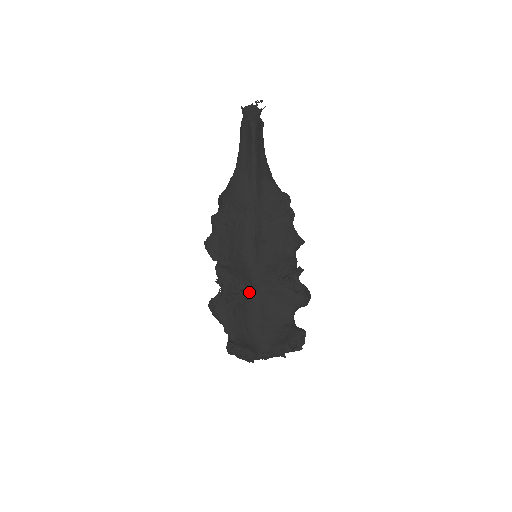
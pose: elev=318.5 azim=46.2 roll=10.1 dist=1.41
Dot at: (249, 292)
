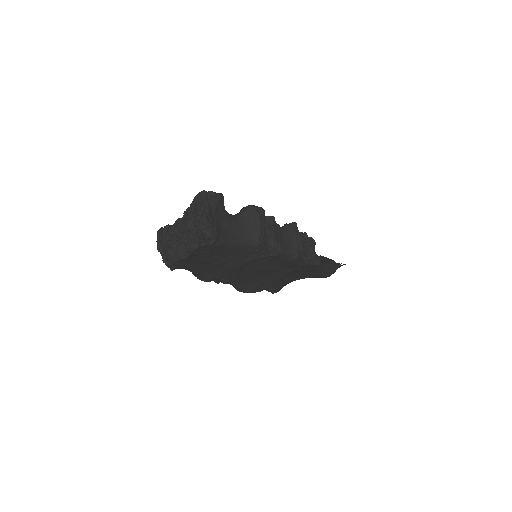
Dot at: occluded
